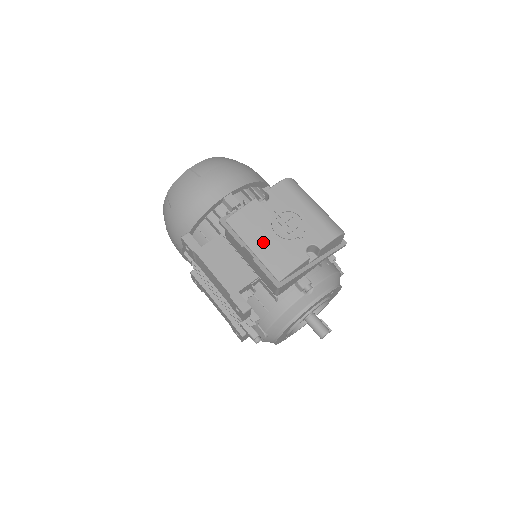
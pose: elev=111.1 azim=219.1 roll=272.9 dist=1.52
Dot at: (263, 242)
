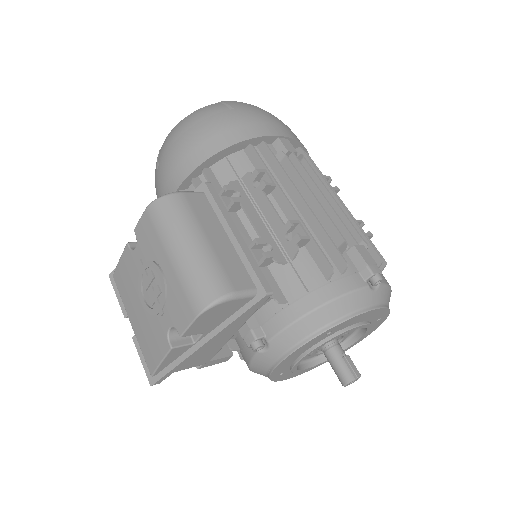
Dot at: (136, 314)
